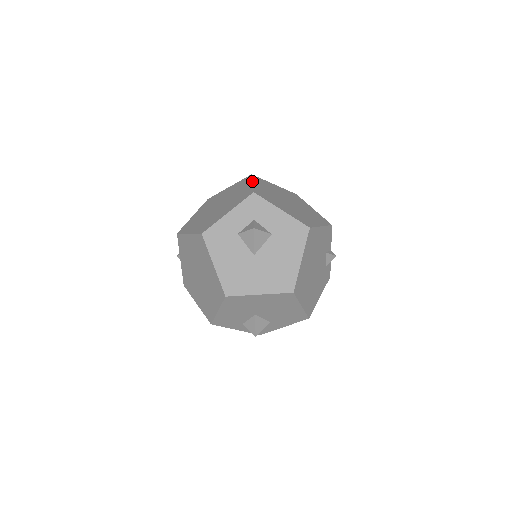
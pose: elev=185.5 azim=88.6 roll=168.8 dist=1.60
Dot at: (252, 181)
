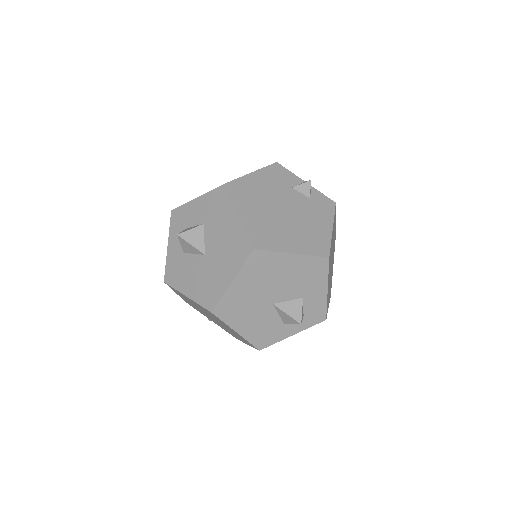
Dot at: occluded
